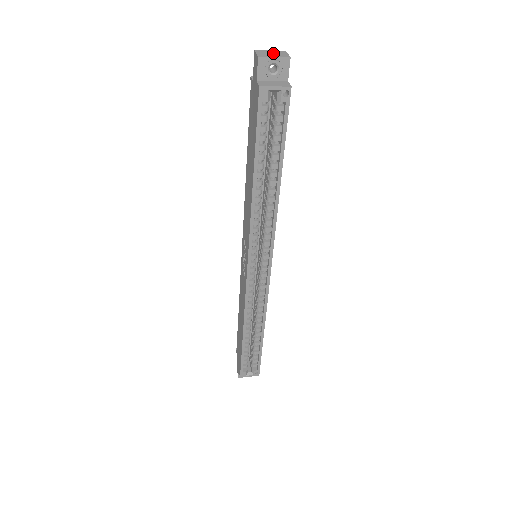
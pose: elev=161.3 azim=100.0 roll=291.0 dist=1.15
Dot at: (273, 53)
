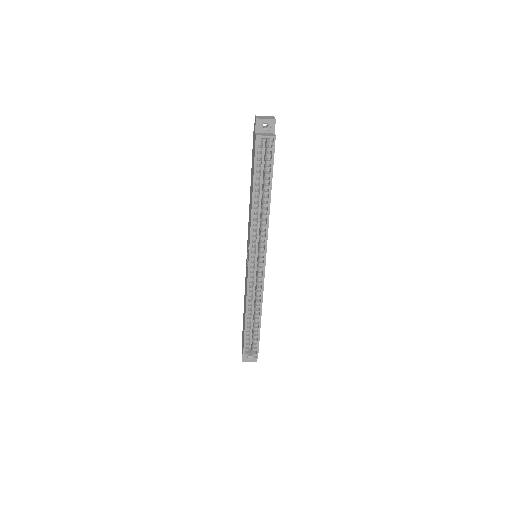
Dot at: (266, 117)
